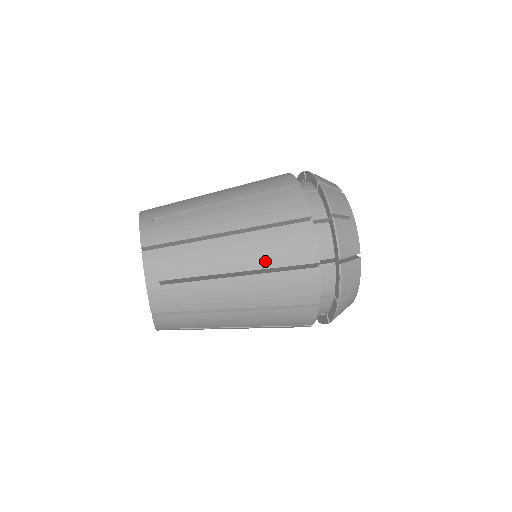
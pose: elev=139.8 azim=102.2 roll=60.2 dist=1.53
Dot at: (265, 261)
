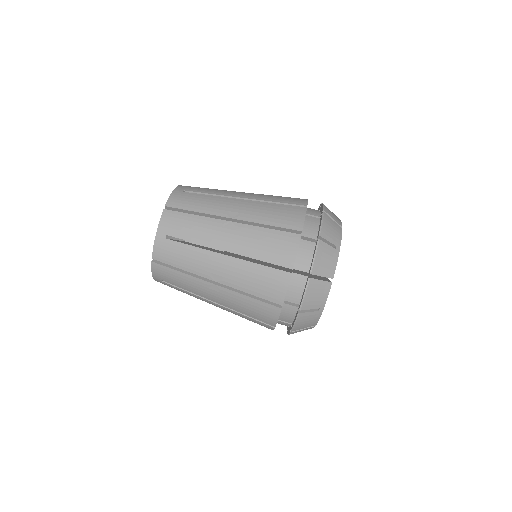
Dot at: (250, 251)
